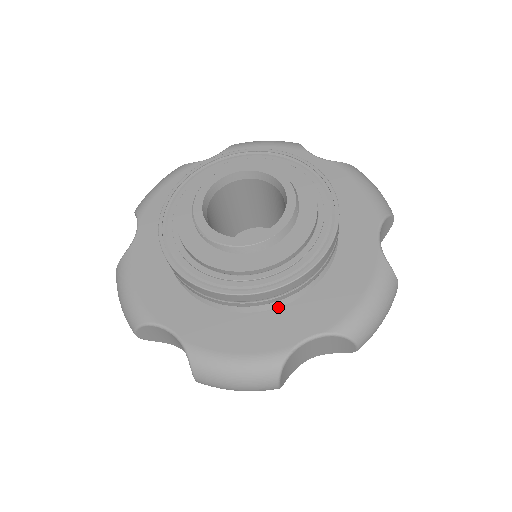
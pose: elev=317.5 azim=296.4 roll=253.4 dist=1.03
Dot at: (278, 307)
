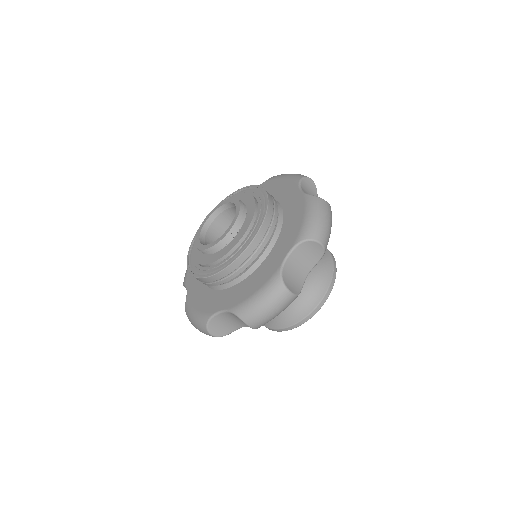
Dot at: (223, 289)
